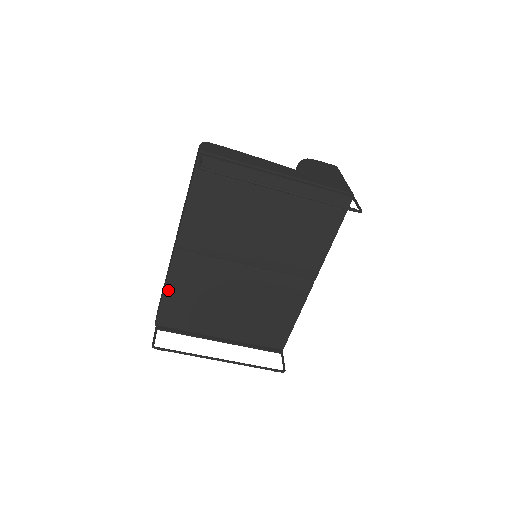
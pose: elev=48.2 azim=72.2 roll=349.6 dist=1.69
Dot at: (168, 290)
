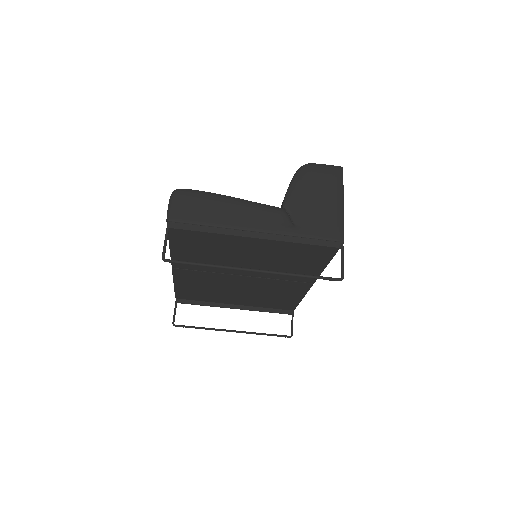
Dot at: (177, 285)
